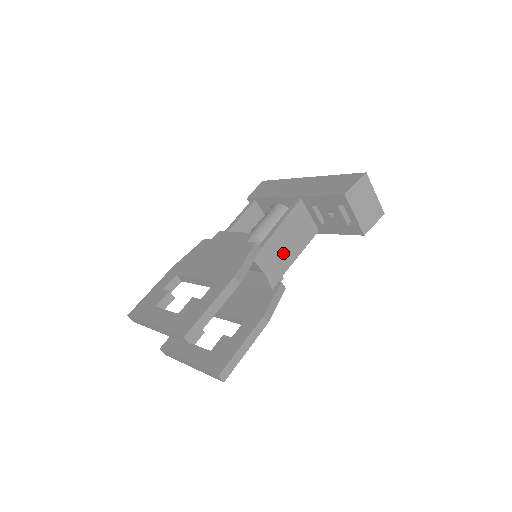
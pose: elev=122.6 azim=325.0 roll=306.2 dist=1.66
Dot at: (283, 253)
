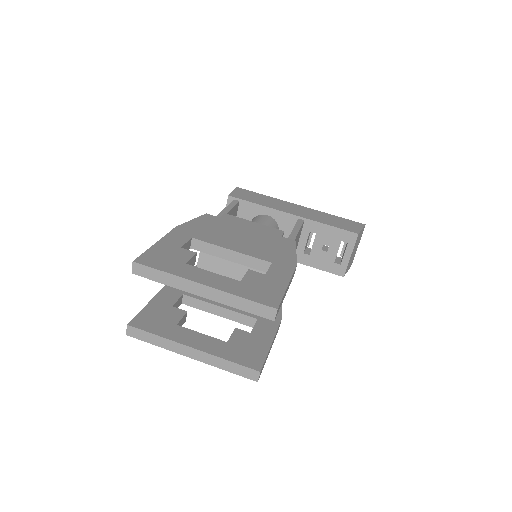
Dot at: occluded
